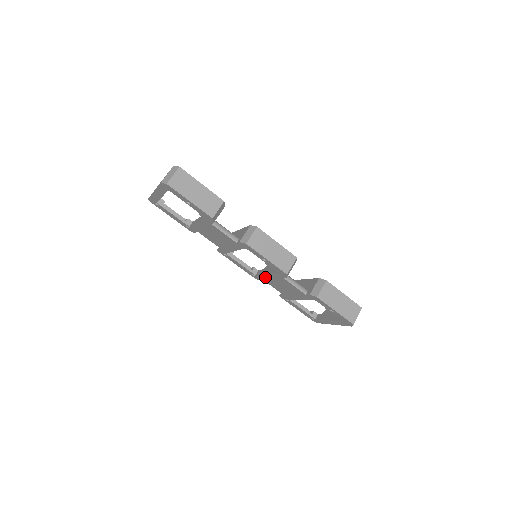
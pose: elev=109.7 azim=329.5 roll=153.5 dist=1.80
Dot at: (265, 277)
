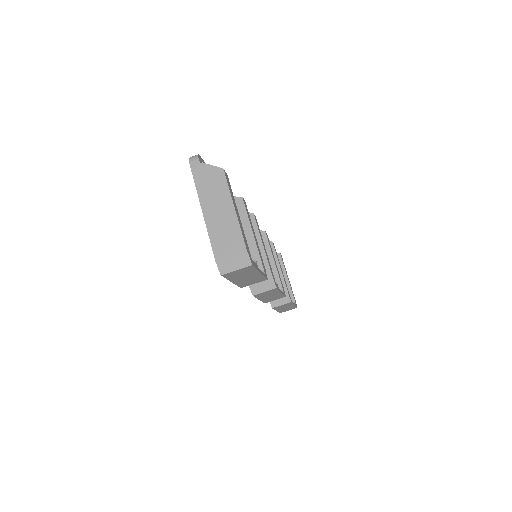
Dot at: occluded
